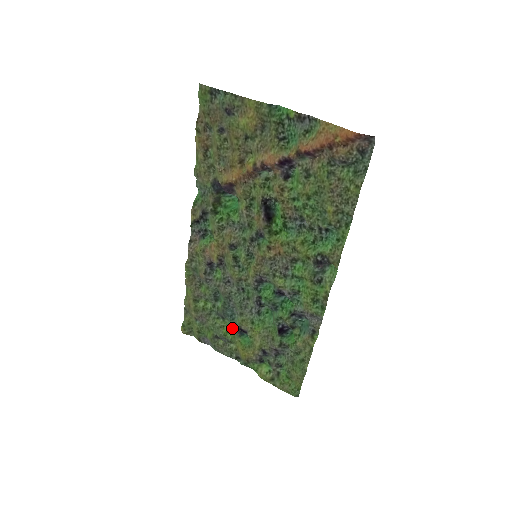
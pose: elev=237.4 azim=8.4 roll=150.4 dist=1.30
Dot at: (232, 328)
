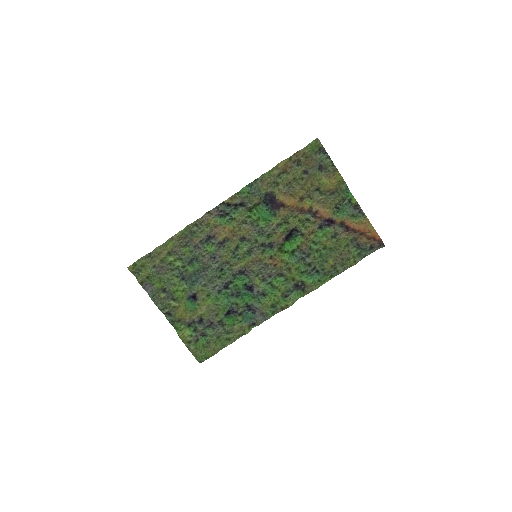
Dot at: (186, 290)
